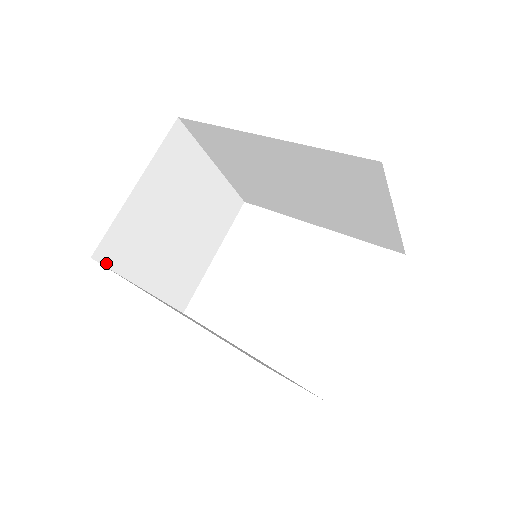
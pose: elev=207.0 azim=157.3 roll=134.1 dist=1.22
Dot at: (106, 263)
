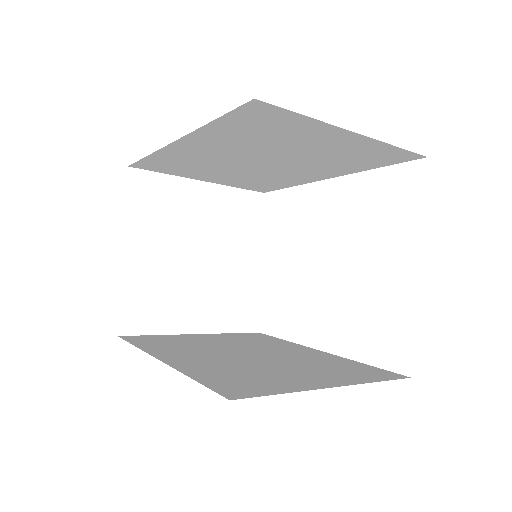
Dot at: (137, 332)
